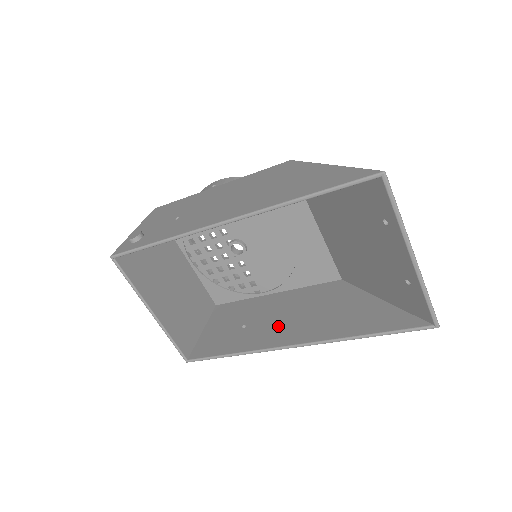
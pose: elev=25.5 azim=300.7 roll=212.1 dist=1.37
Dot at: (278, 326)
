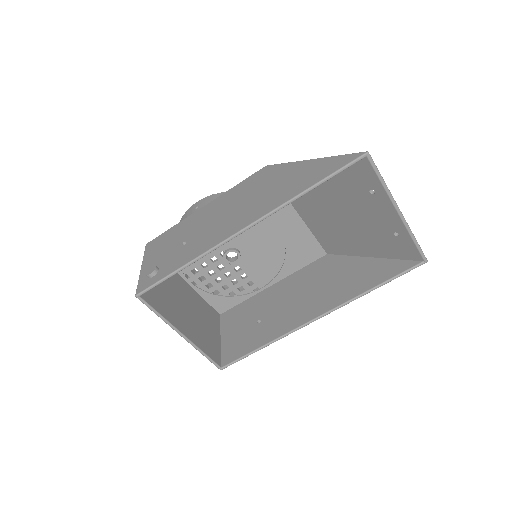
Dot at: (292, 309)
